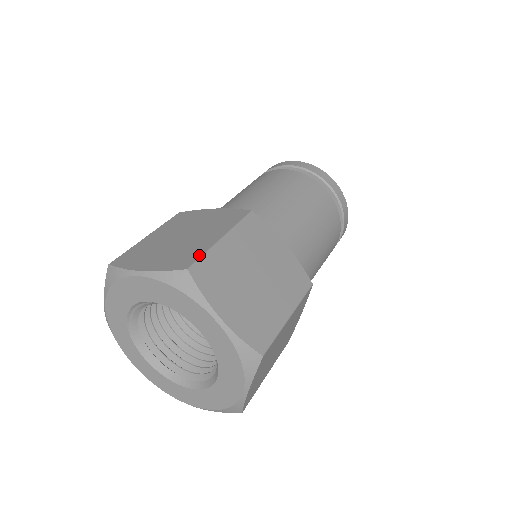
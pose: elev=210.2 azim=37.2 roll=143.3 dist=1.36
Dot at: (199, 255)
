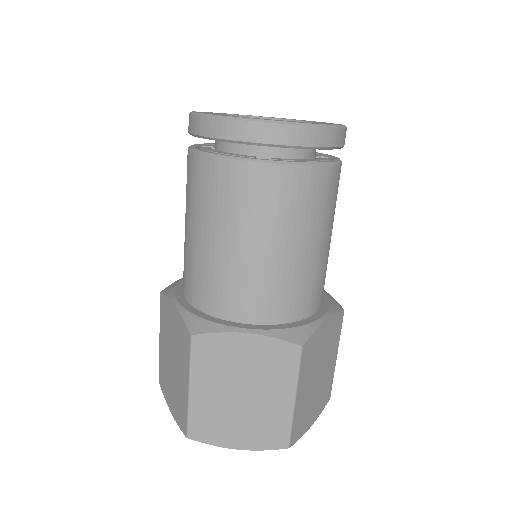
Dot at: (186, 417)
